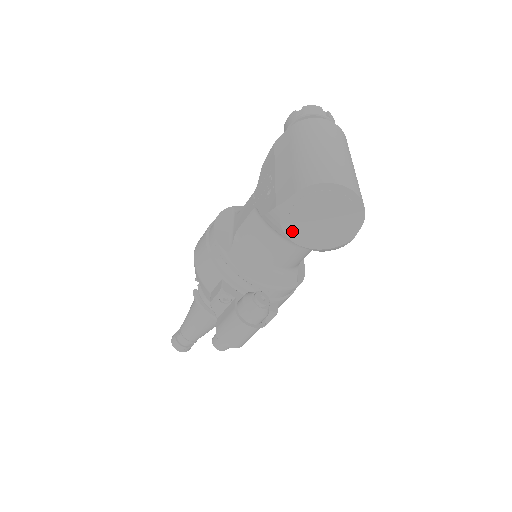
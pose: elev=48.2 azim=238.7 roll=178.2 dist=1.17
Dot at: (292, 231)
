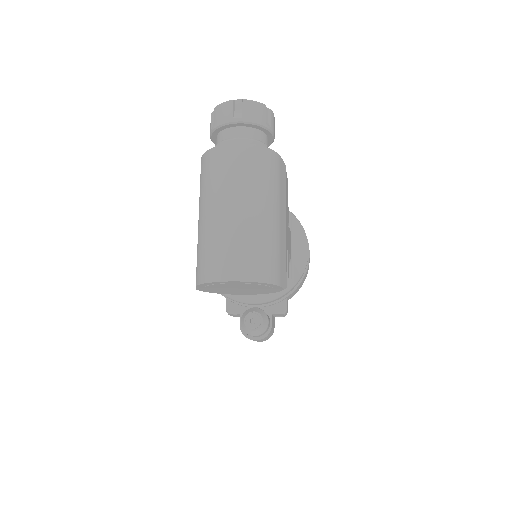
Dot at: (228, 293)
